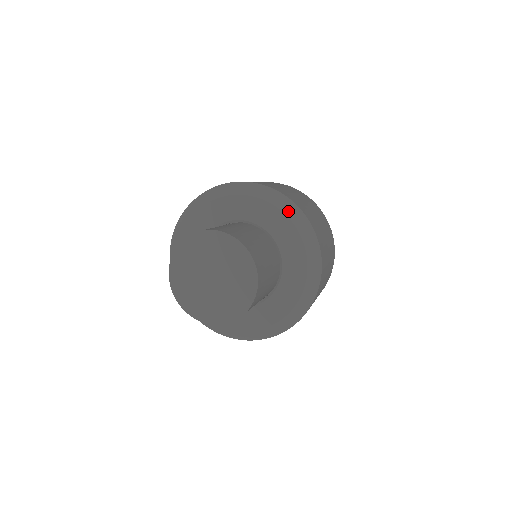
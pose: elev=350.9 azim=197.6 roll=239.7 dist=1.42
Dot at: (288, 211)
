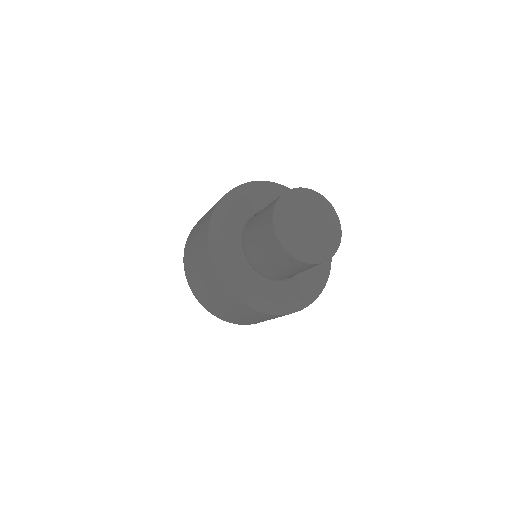
Dot at: occluded
